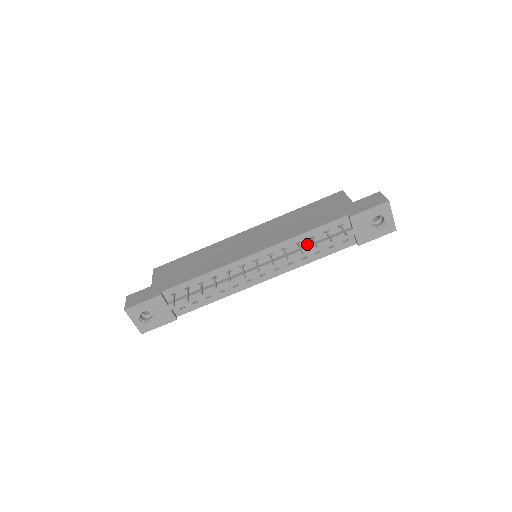
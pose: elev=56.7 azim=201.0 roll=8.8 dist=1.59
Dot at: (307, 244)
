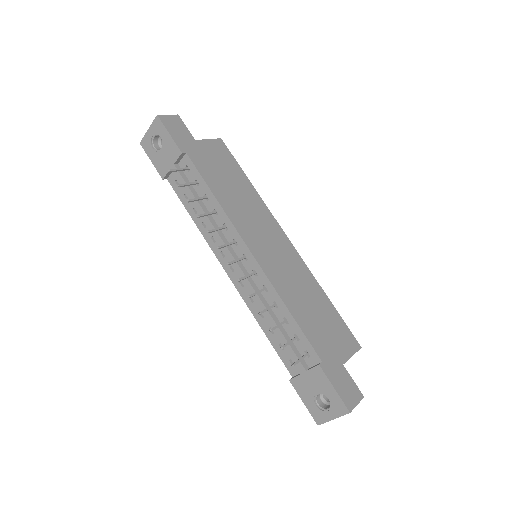
Dot at: (278, 316)
